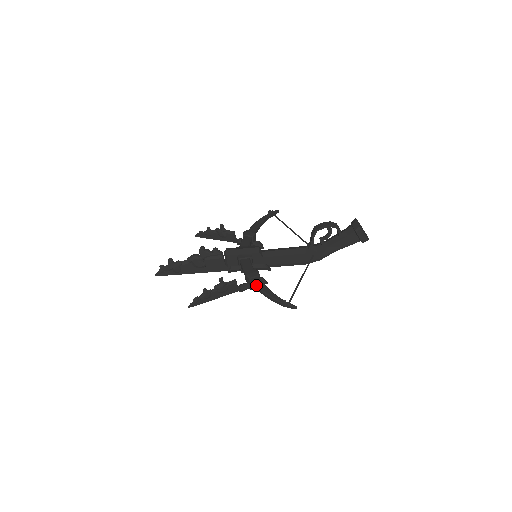
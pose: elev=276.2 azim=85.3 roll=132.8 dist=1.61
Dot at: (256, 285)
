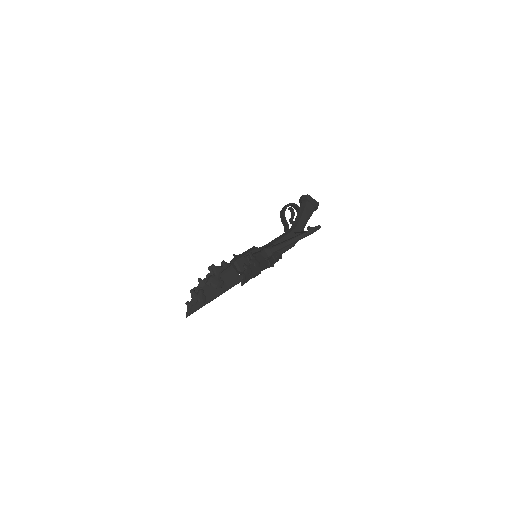
Dot at: (278, 245)
